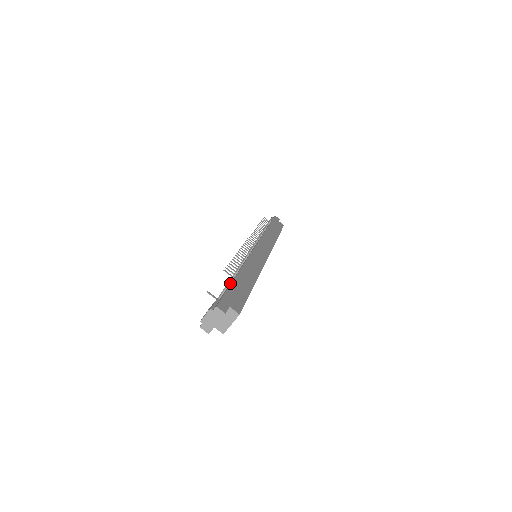
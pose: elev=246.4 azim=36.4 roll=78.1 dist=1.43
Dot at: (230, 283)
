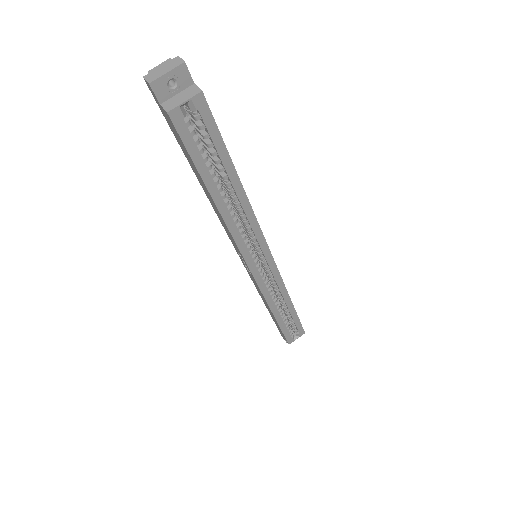
Dot at: occluded
